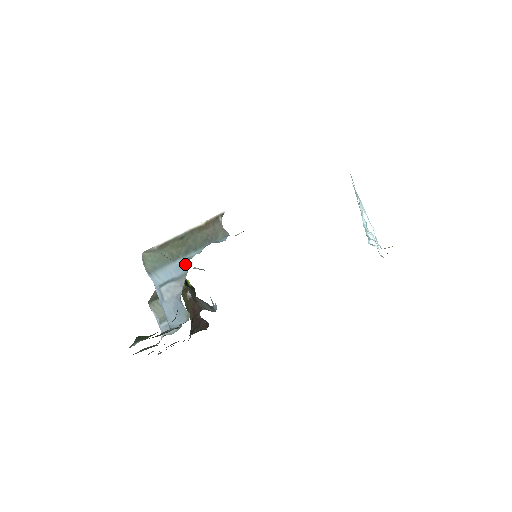
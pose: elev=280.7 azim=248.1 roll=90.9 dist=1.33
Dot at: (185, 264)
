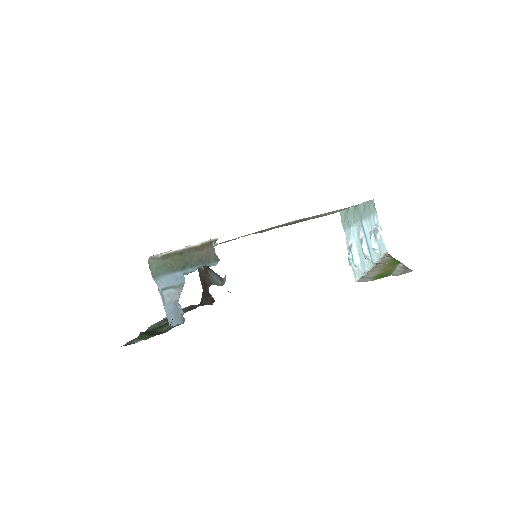
Dot at: (183, 277)
